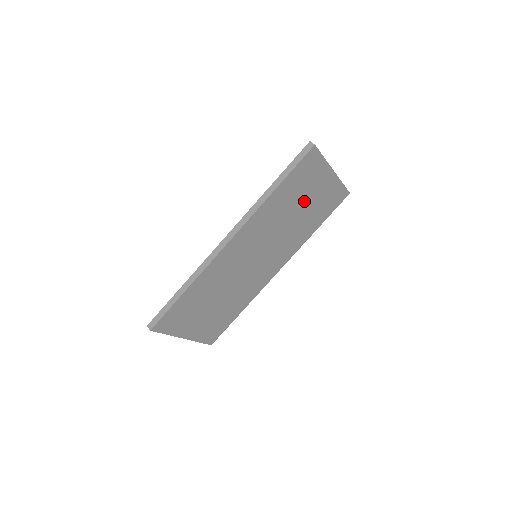
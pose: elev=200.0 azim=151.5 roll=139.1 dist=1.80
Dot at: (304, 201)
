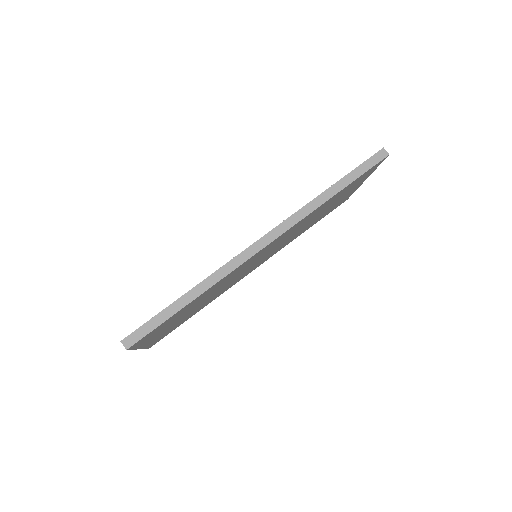
Dot at: (330, 206)
